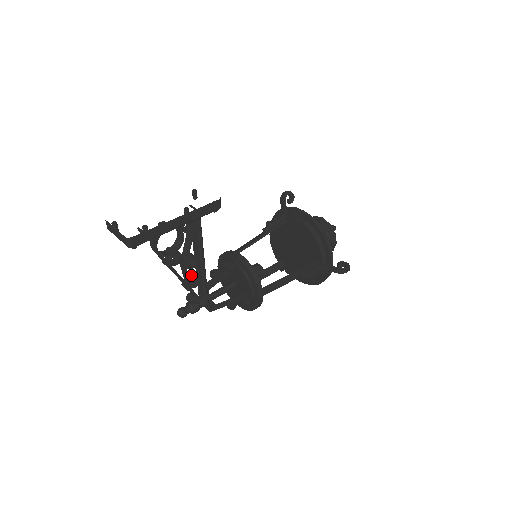
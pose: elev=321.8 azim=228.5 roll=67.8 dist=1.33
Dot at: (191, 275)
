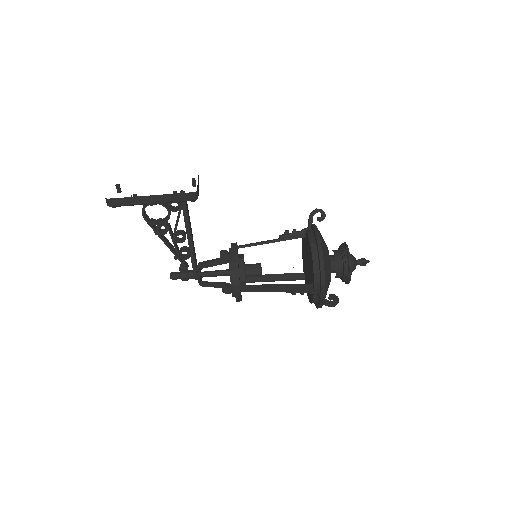
Dot at: (182, 248)
